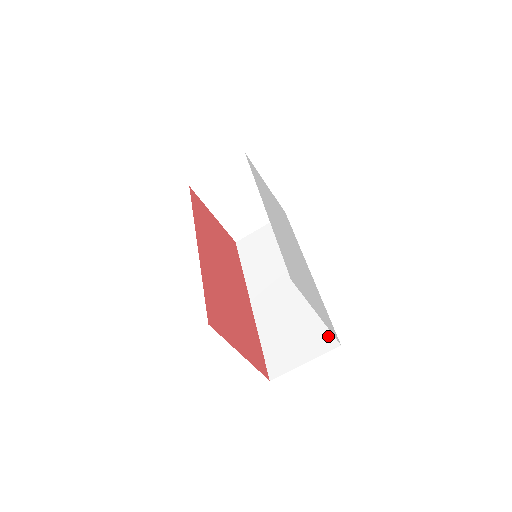
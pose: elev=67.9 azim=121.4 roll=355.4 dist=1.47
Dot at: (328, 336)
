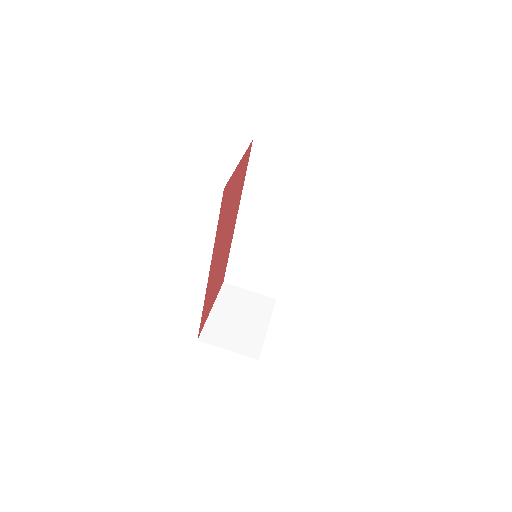
Dot at: occluded
